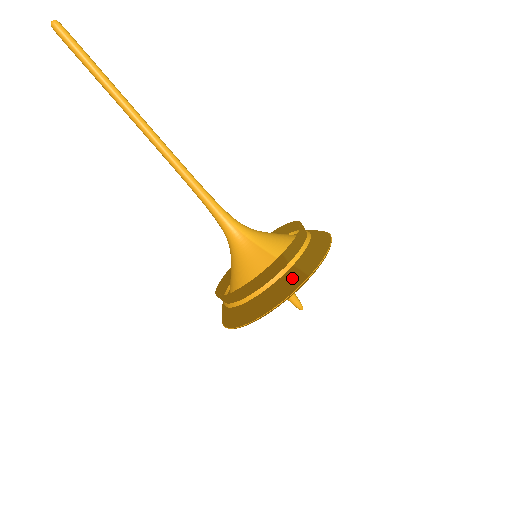
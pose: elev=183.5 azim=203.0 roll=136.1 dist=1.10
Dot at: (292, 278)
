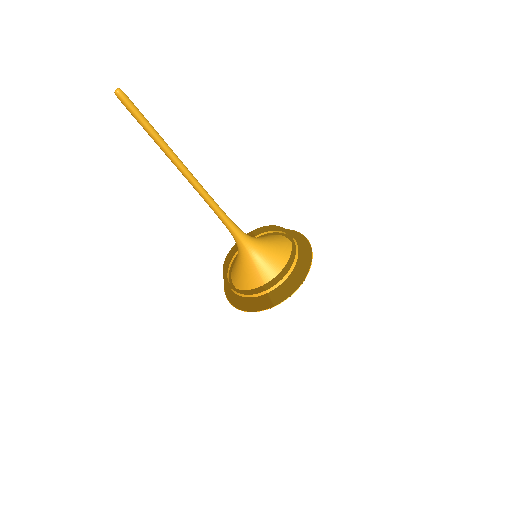
Dot at: (263, 302)
